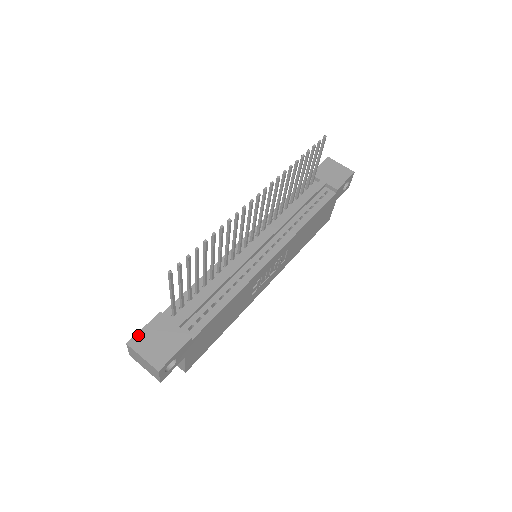
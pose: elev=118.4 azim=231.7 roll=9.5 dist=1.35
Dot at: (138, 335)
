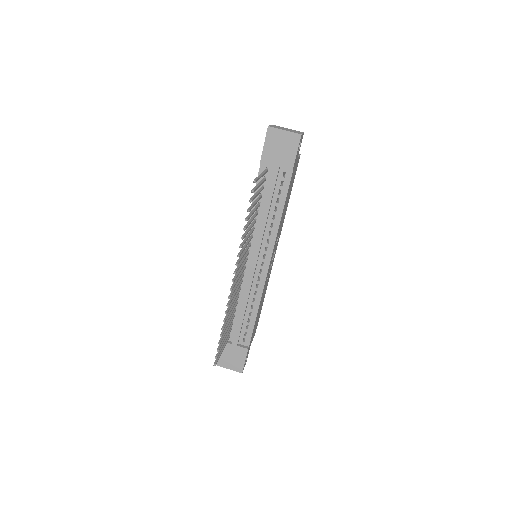
Dot at: occluded
